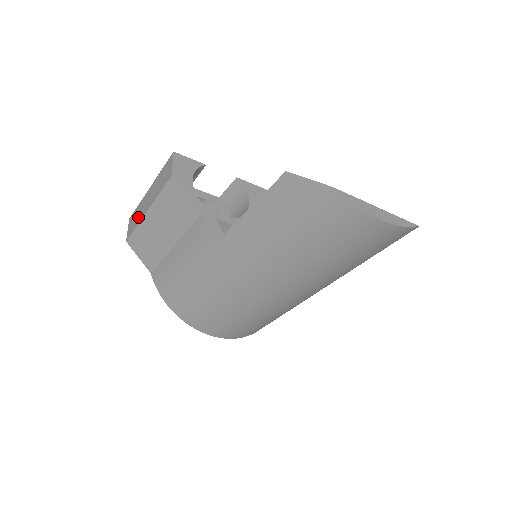
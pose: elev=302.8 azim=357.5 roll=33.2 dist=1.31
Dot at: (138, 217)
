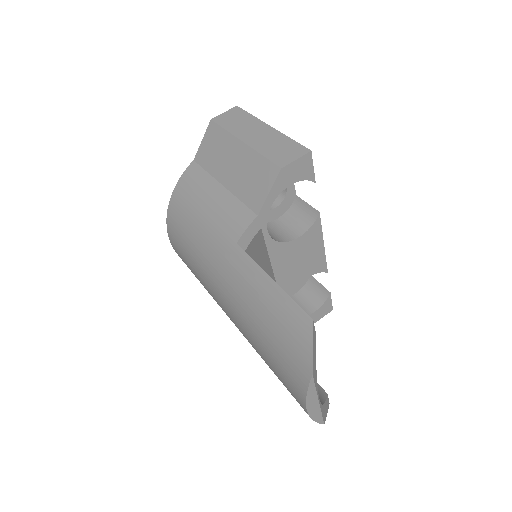
Dot at: (237, 126)
